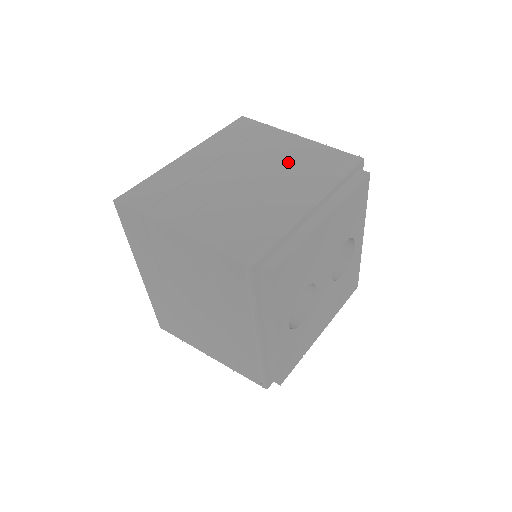
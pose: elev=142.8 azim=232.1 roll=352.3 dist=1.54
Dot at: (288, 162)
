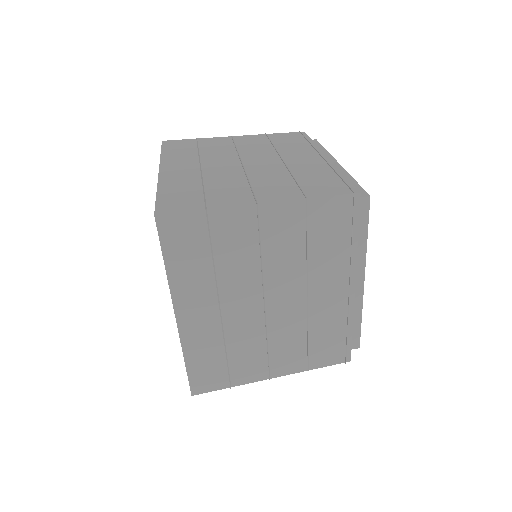
Dot at: (259, 147)
